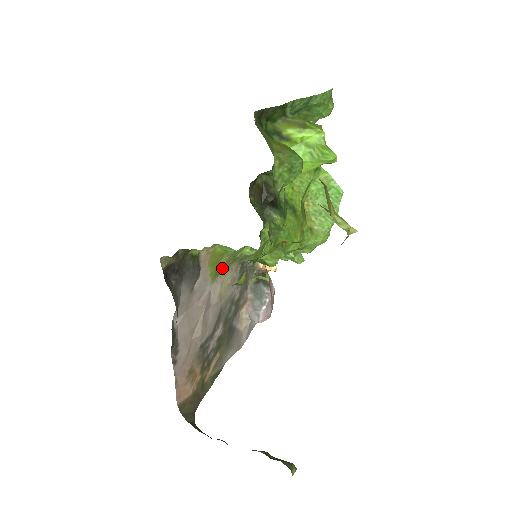
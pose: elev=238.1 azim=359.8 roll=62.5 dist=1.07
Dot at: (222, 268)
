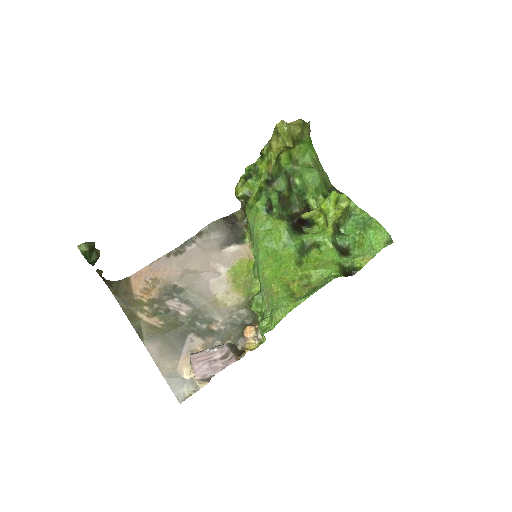
Dot at: (239, 283)
